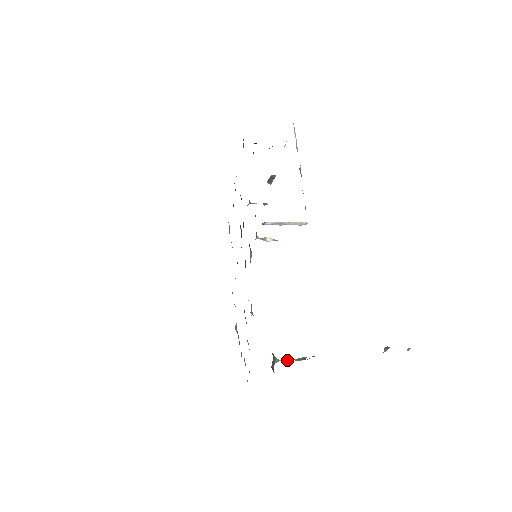
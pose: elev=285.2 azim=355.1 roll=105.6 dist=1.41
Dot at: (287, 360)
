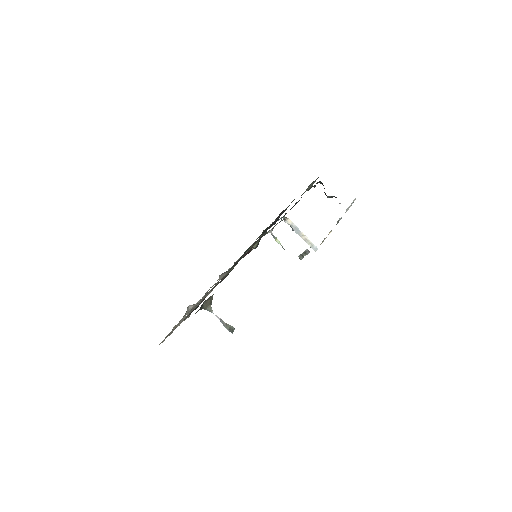
Dot at: (218, 318)
